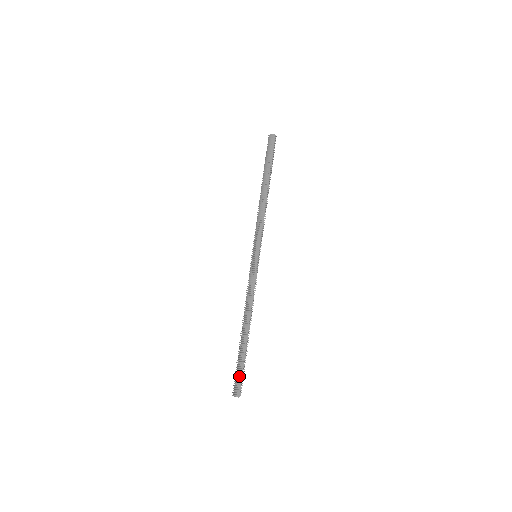
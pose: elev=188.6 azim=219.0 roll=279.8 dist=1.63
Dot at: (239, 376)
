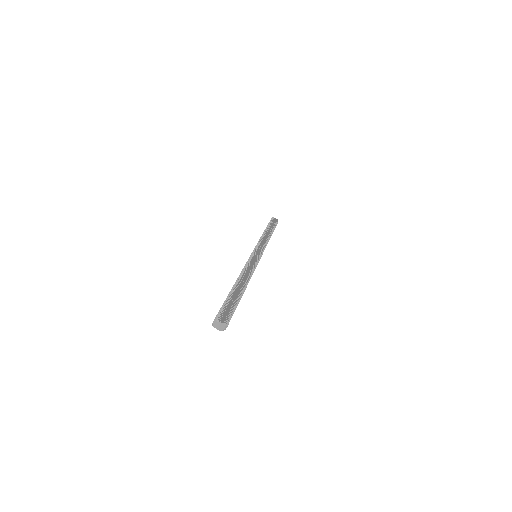
Dot at: (225, 308)
